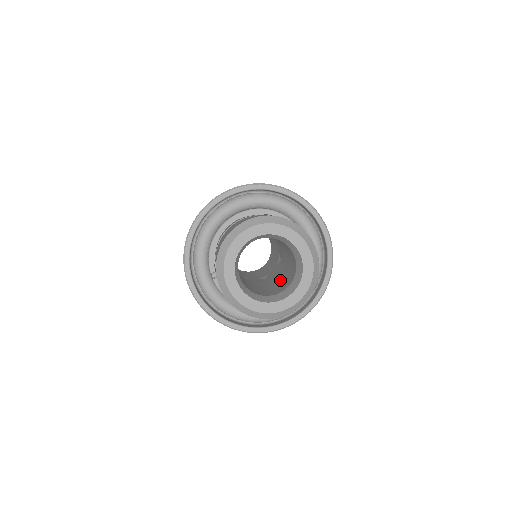
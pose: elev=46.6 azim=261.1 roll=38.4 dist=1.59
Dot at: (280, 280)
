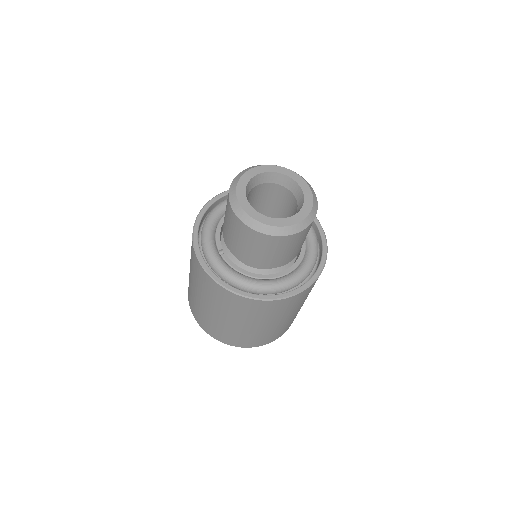
Dot at: occluded
